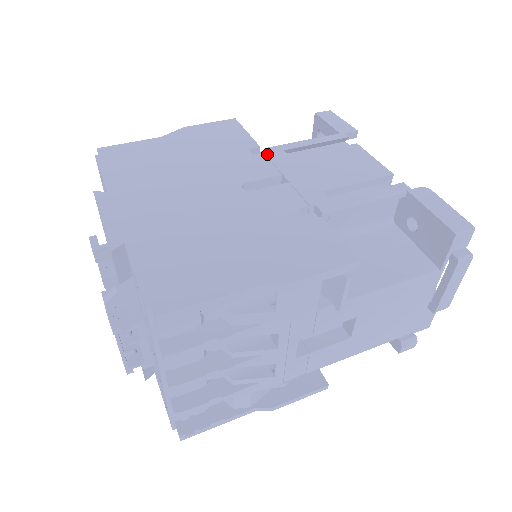
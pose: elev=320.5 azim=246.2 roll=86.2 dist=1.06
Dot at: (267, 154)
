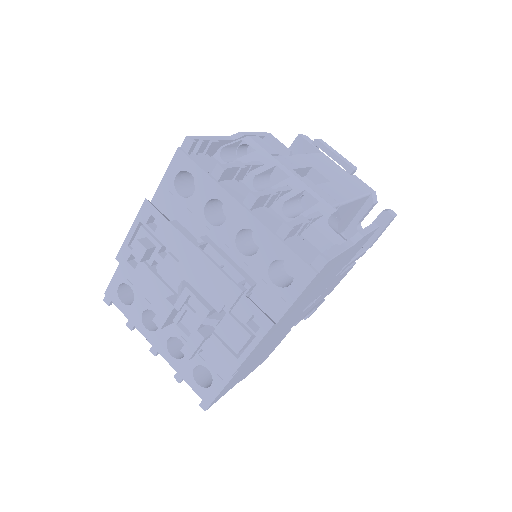
Dot at: occluded
